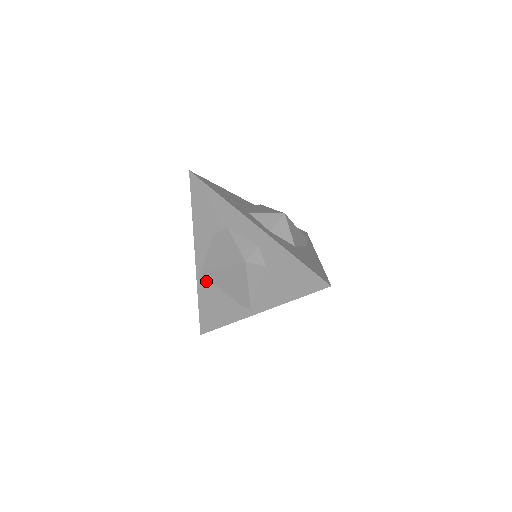
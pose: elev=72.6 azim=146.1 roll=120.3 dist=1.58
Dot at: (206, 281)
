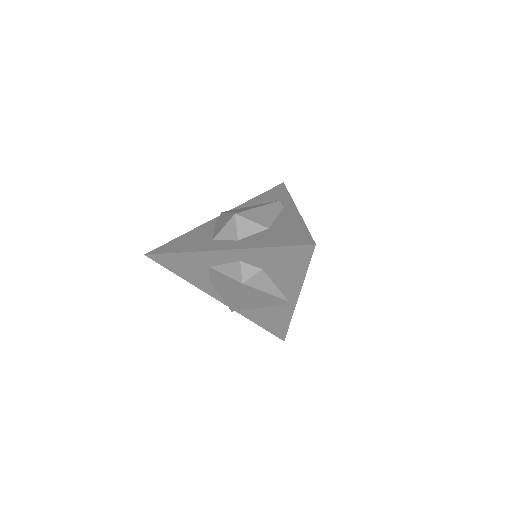
Dot at: occluded
